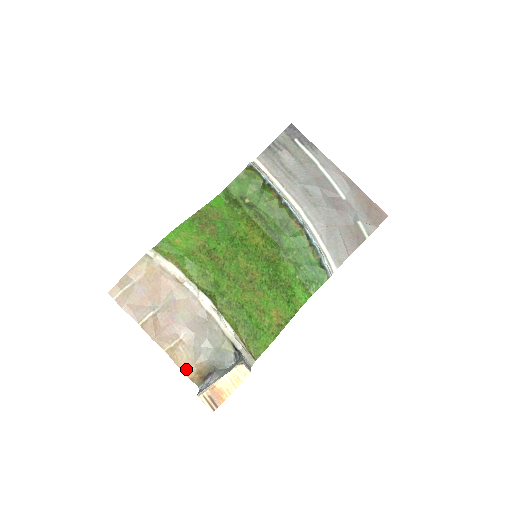
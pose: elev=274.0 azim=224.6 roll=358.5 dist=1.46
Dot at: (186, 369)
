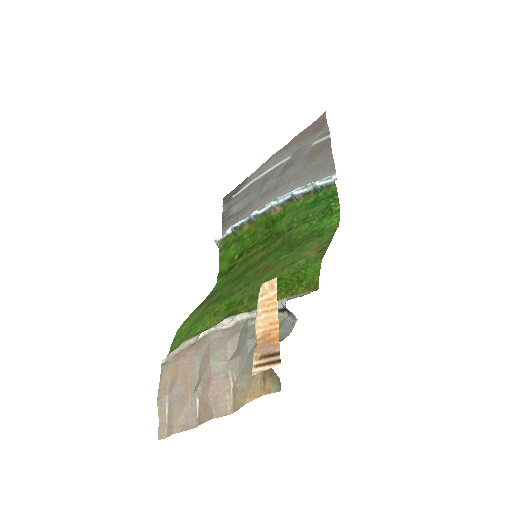
Dot at: (253, 392)
